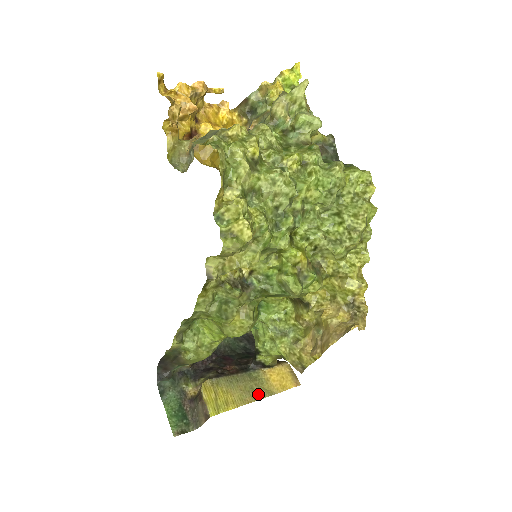
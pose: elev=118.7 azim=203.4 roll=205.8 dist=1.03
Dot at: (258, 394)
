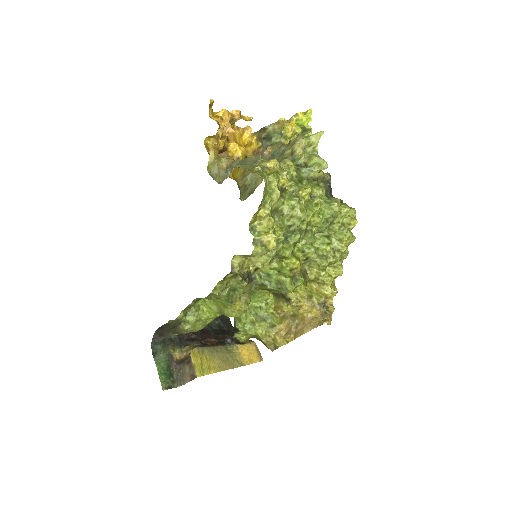
Dot at: (232, 364)
